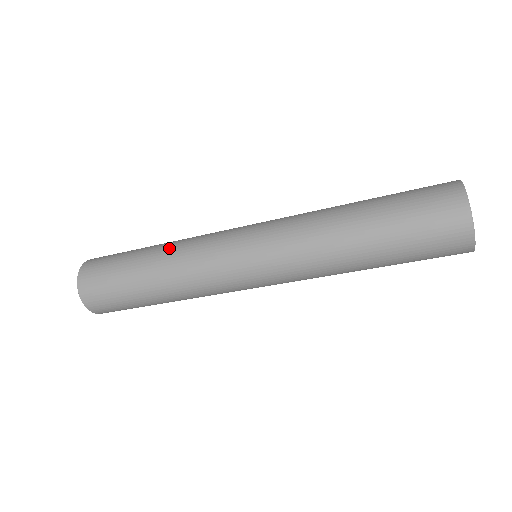
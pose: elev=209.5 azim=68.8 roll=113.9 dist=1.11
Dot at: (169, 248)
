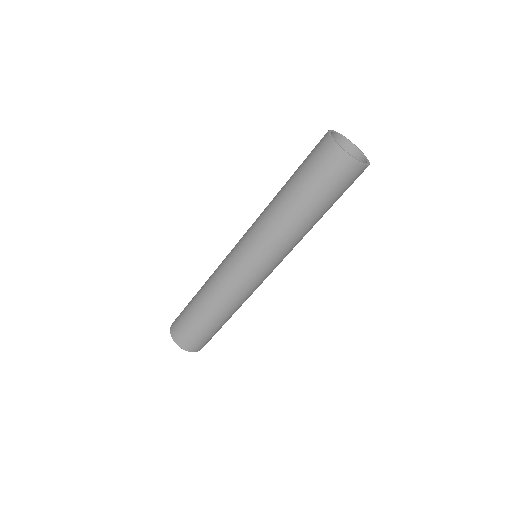
Dot at: (207, 291)
